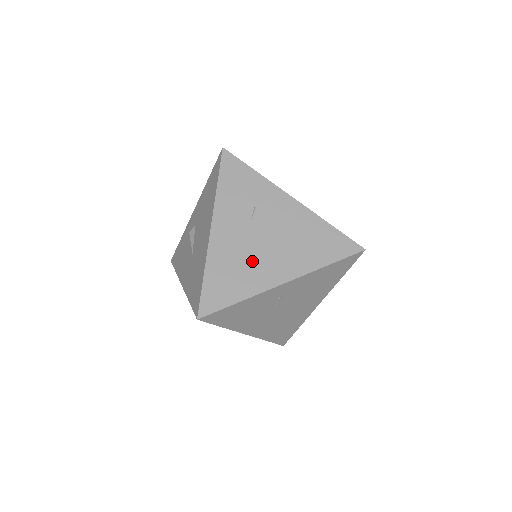
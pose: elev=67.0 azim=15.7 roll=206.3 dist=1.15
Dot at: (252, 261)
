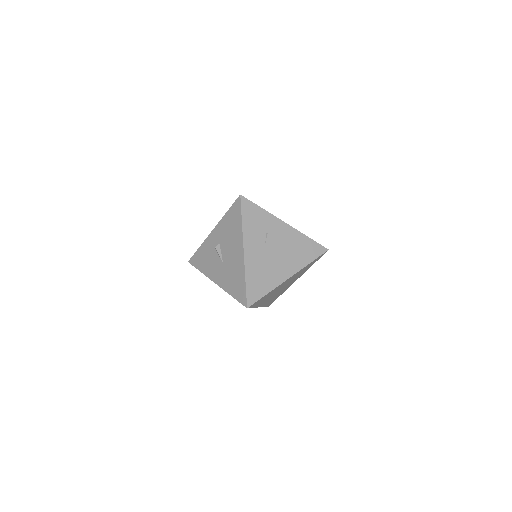
Dot at: (270, 267)
